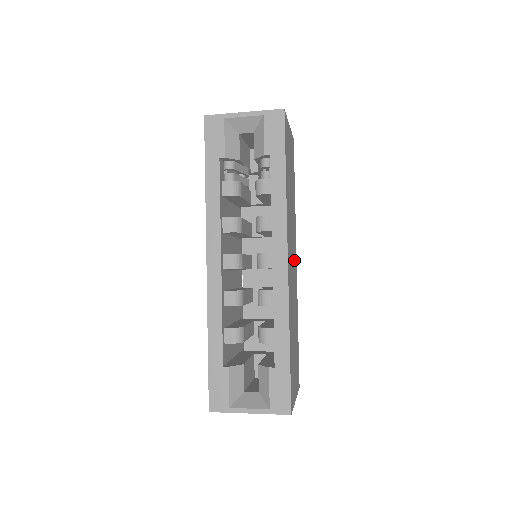
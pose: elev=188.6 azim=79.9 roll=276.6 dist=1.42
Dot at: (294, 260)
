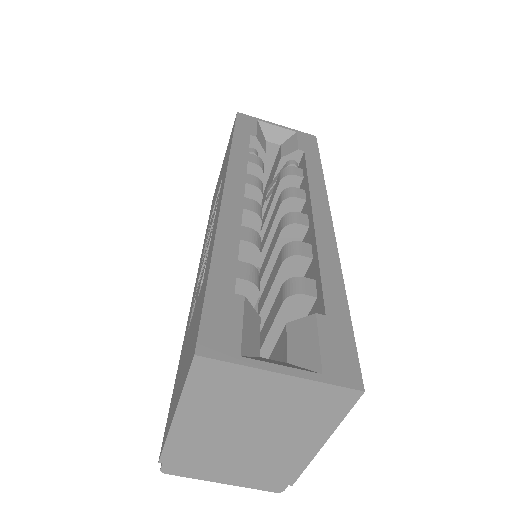
Dot at: occluded
